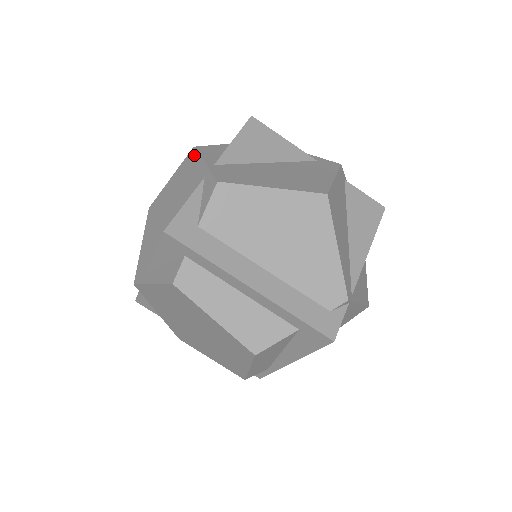
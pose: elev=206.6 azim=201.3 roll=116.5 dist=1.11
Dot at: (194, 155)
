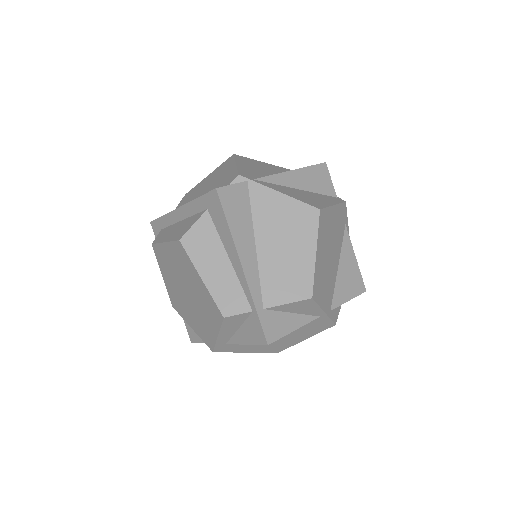
Dot at: occluded
